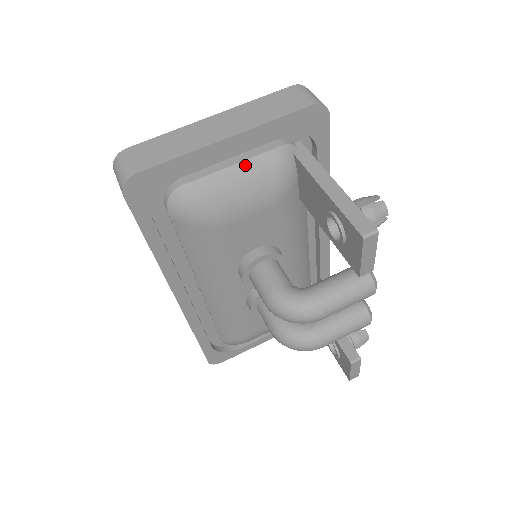
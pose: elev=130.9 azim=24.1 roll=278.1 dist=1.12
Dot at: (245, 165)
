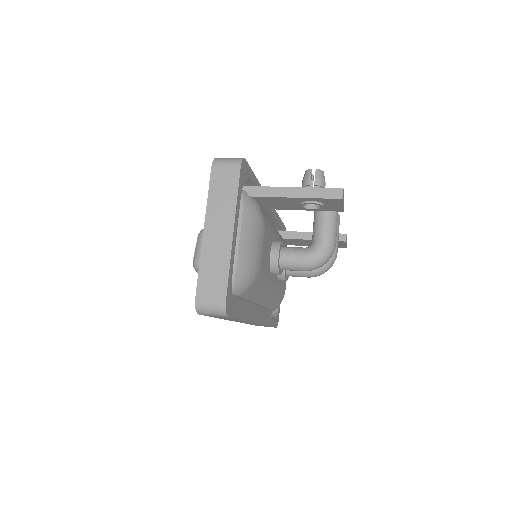
Dot at: (243, 231)
